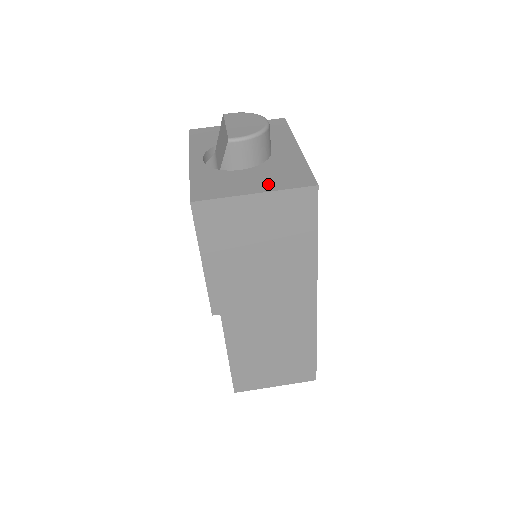
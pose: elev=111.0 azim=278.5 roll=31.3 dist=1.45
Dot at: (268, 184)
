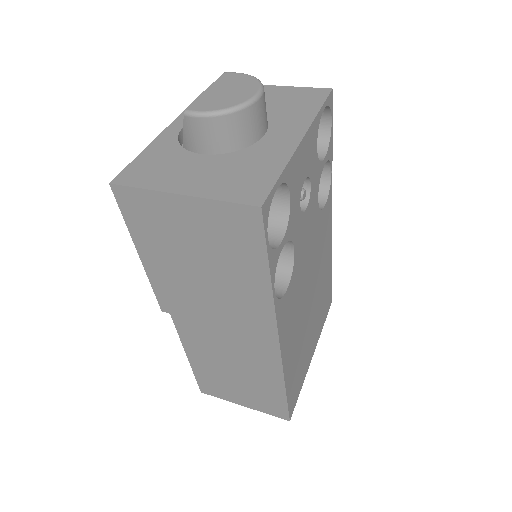
Dot at: (208, 185)
